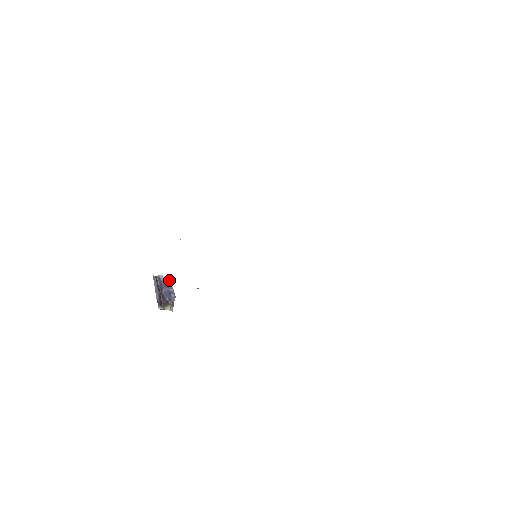
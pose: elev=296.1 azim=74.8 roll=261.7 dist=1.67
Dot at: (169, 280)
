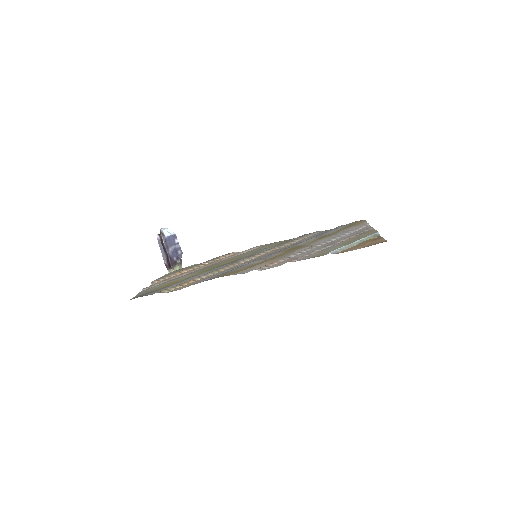
Dot at: (173, 235)
